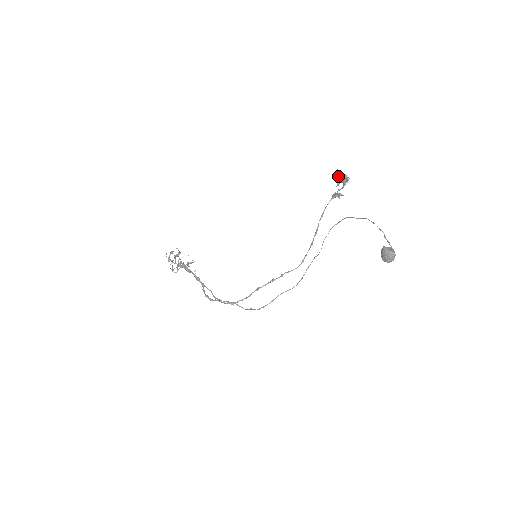
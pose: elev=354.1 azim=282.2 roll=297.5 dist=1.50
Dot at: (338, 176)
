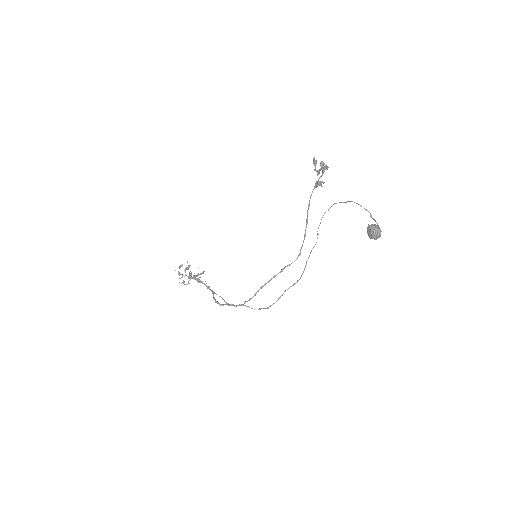
Dot at: occluded
